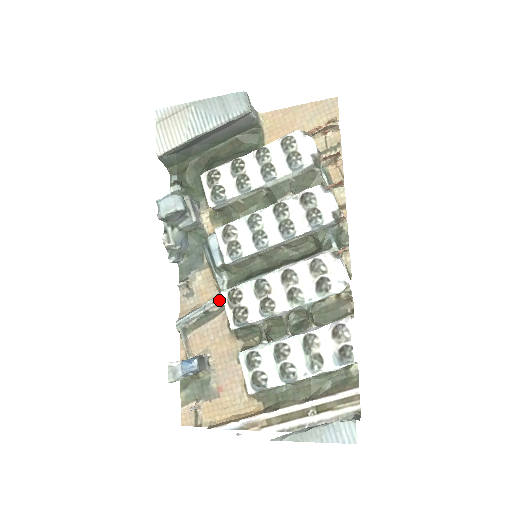
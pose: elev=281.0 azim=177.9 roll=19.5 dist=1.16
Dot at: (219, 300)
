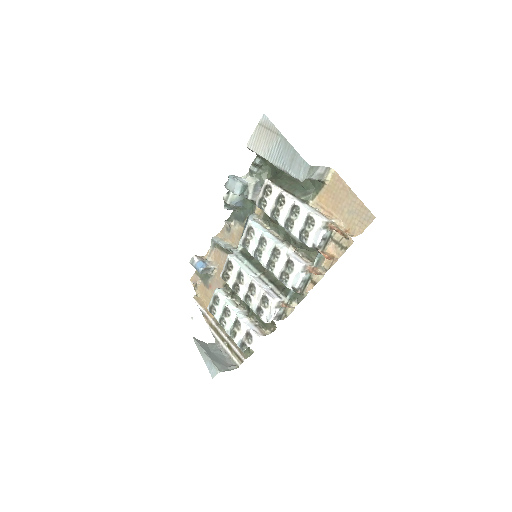
Dot at: (232, 252)
